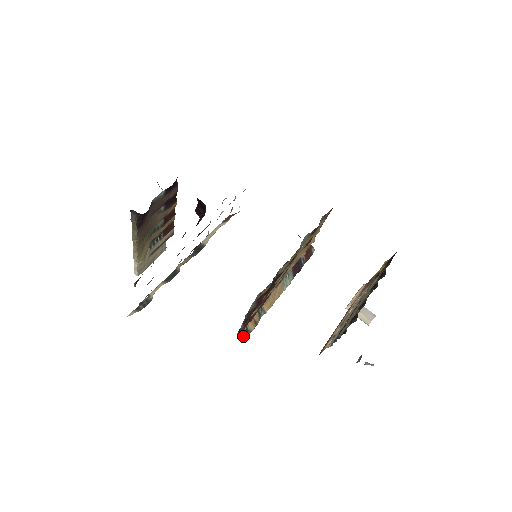
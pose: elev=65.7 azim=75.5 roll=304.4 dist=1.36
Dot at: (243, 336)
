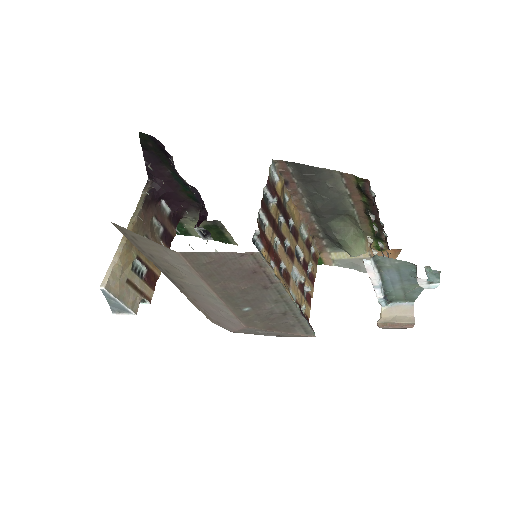
Dot at: occluded
